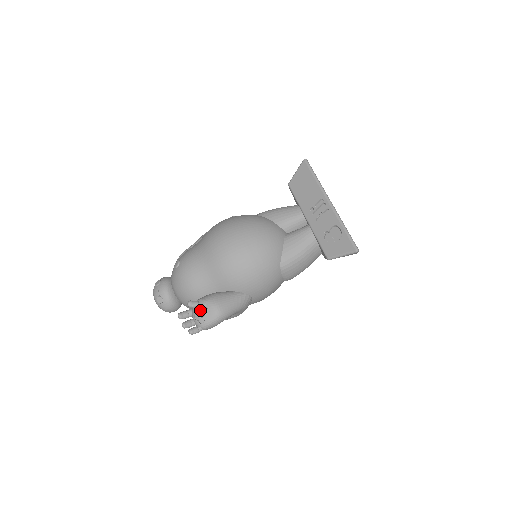
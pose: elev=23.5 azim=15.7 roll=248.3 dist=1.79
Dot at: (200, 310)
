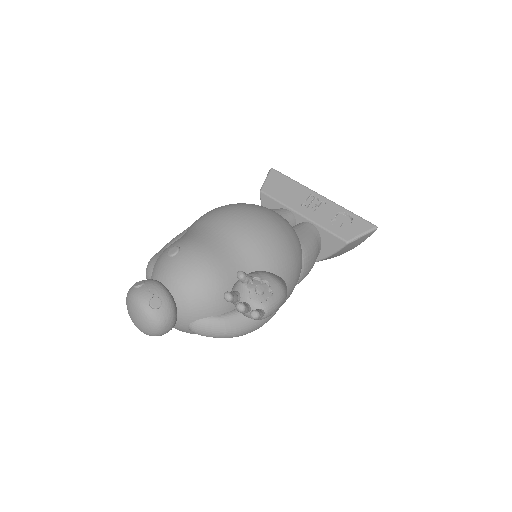
Dot at: (255, 285)
